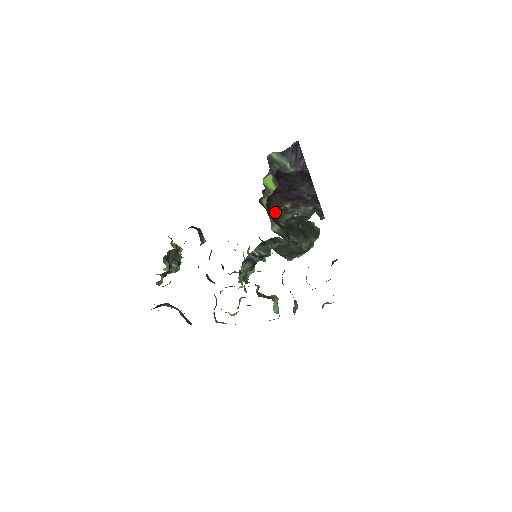
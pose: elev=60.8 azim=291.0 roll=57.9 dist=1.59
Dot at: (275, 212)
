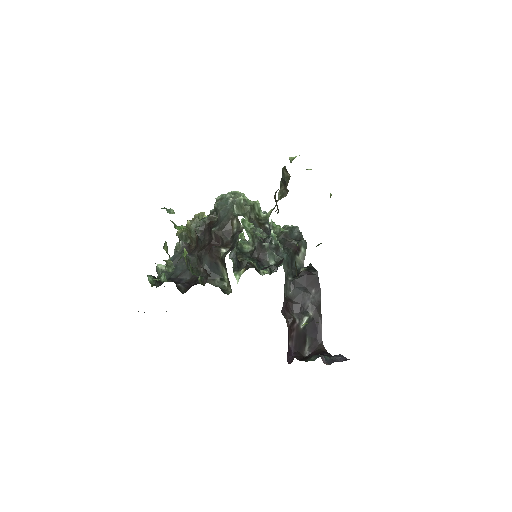
Dot at: occluded
